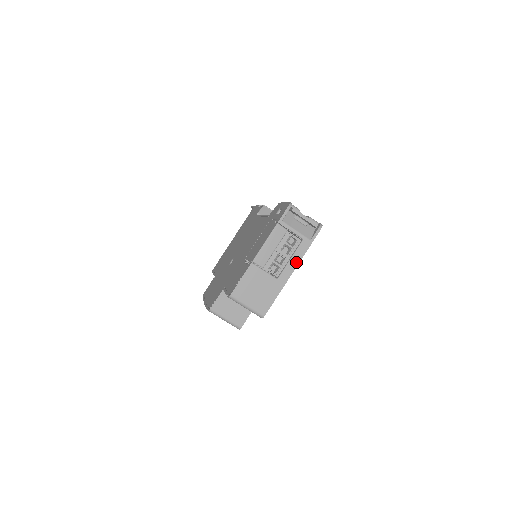
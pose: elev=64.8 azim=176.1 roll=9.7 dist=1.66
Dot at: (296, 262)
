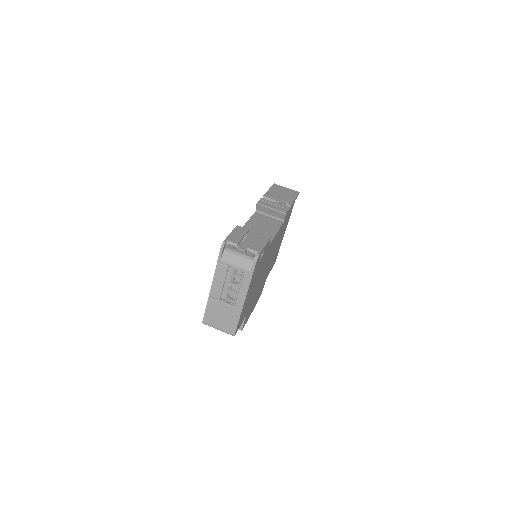
Dot at: (245, 291)
